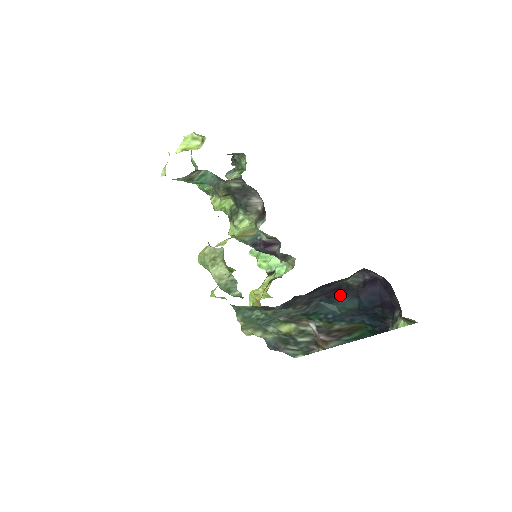
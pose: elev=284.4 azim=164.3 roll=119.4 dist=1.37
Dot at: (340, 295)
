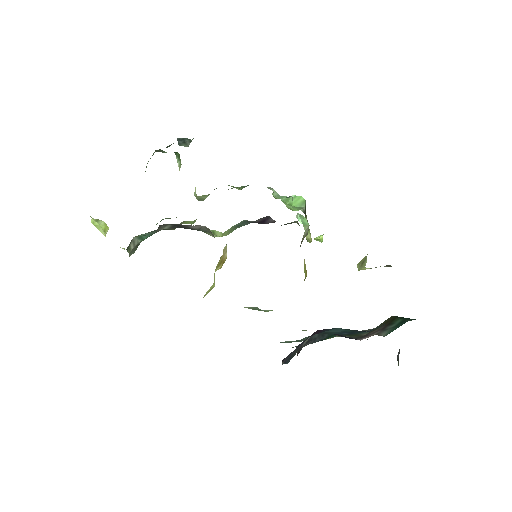
Dot at: (327, 329)
